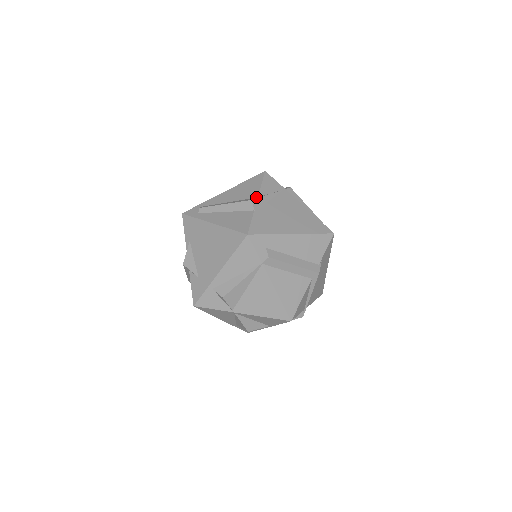
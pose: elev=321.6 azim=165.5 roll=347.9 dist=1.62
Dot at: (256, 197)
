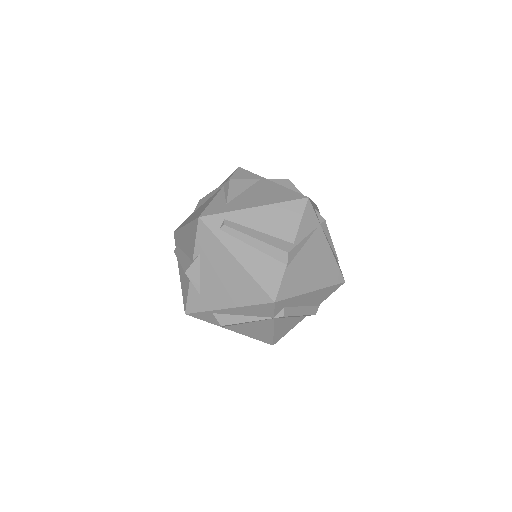
Dot at: (292, 242)
